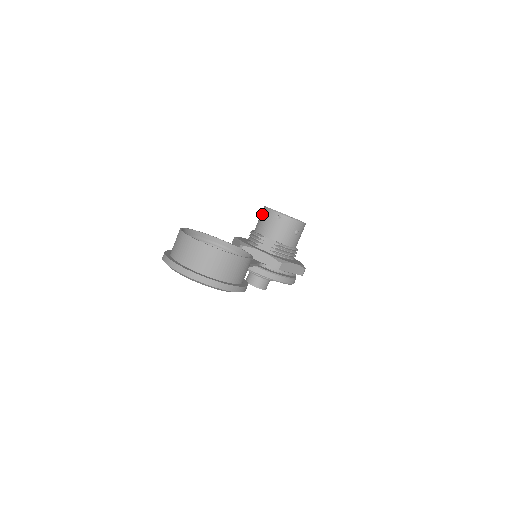
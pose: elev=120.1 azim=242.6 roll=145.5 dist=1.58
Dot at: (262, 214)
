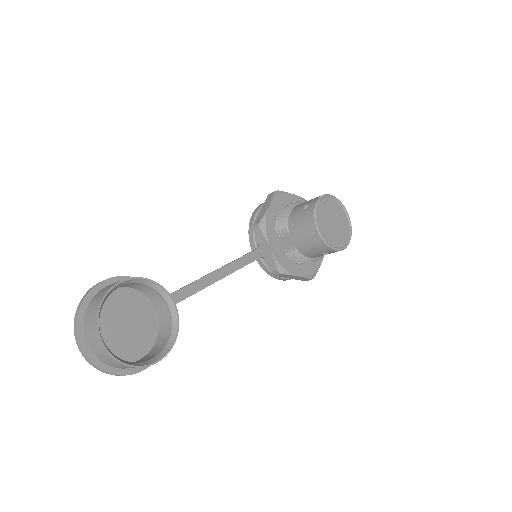
Dot at: (308, 207)
